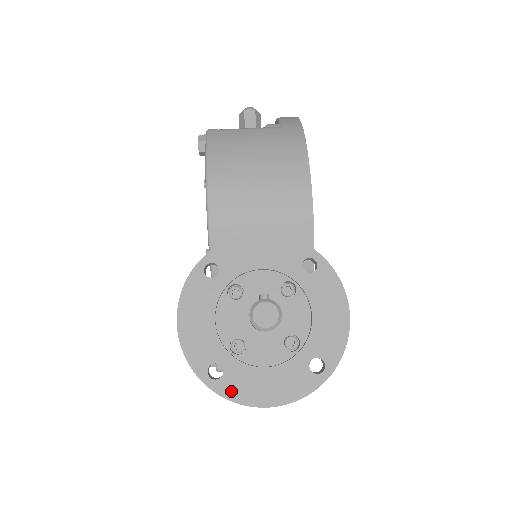
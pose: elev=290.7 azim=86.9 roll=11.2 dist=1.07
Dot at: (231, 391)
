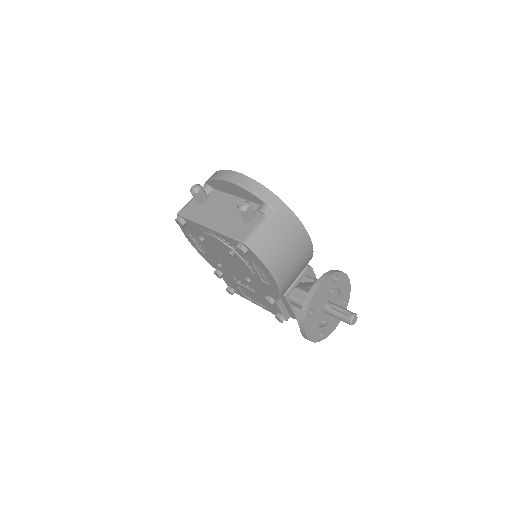
Dot at: (327, 335)
